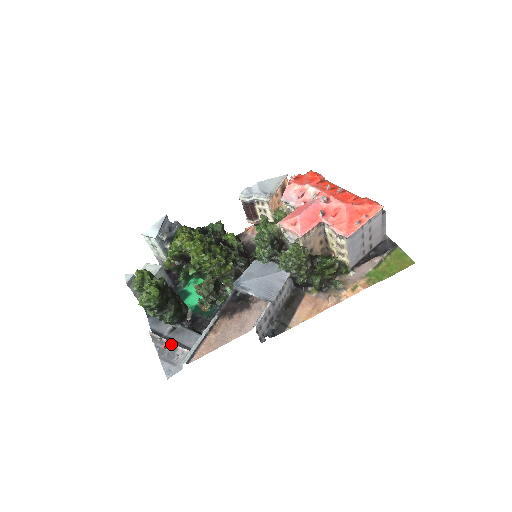
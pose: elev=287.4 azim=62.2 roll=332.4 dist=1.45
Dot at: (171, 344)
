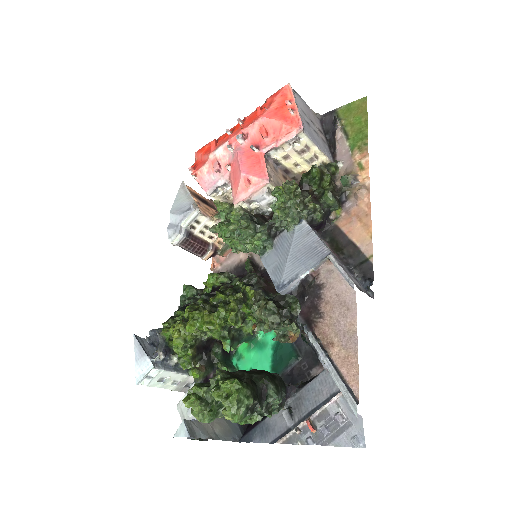
Dot at: (314, 417)
